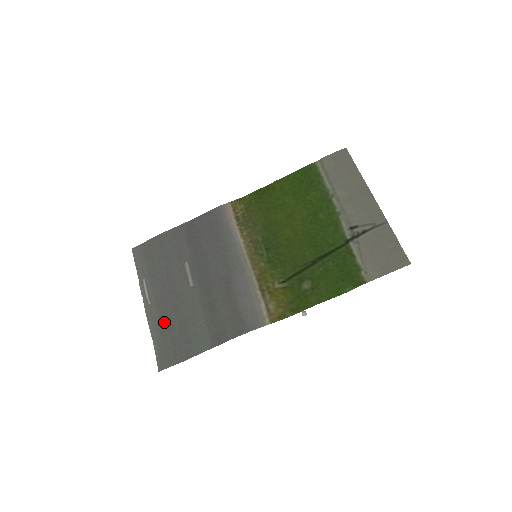
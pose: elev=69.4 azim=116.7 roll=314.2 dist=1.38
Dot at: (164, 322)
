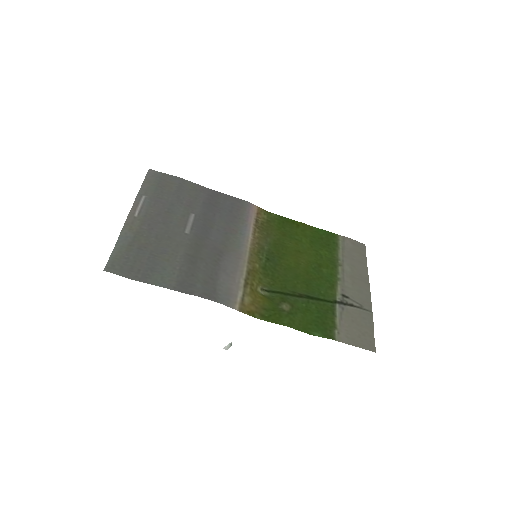
Dot at: (139, 239)
